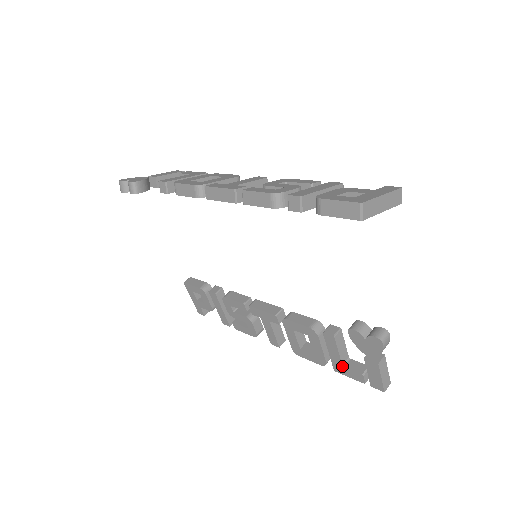
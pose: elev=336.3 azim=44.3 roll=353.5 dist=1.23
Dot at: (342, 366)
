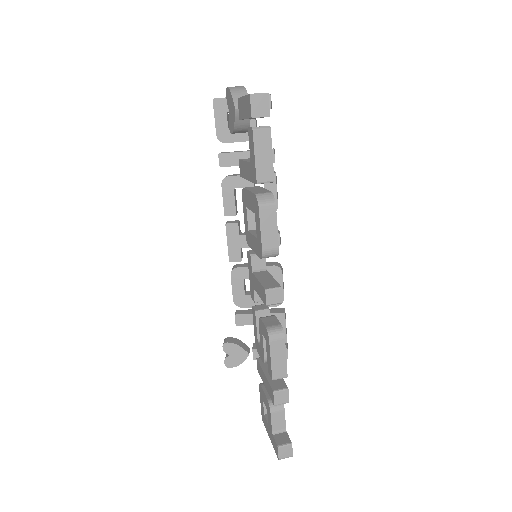
Dot at: (250, 163)
